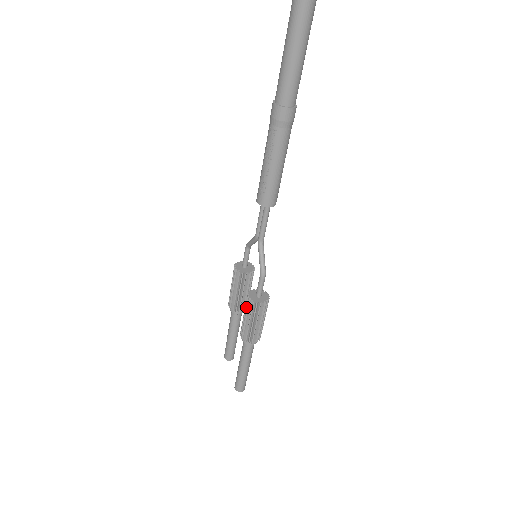
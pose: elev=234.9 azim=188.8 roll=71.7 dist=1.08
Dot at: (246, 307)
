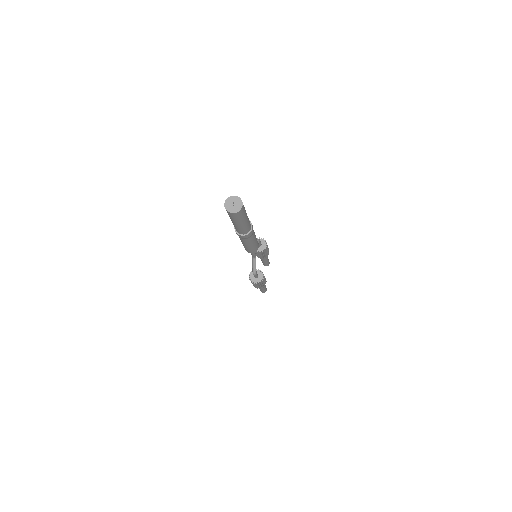
Dot at: occluded
